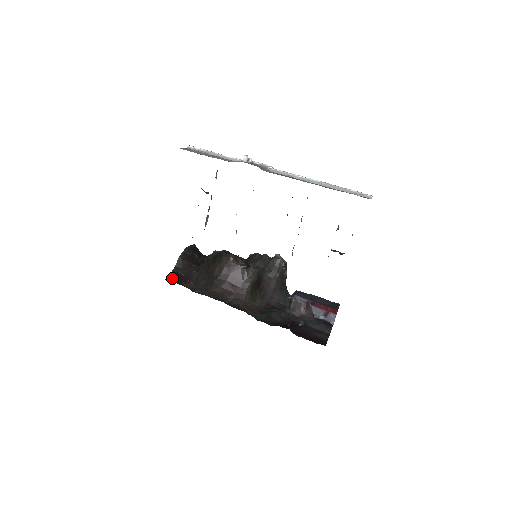
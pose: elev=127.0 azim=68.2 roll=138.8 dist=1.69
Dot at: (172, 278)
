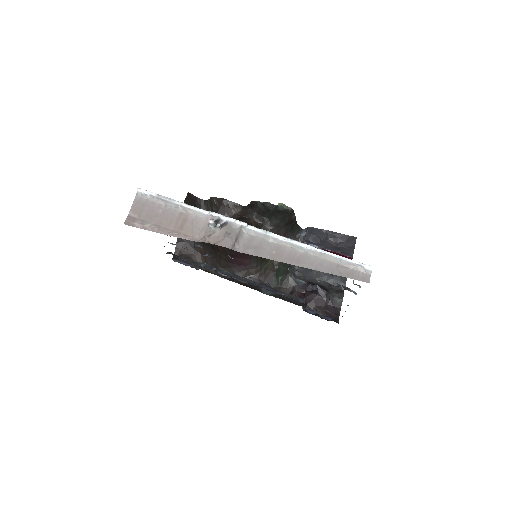
Dot at: (179, 252)
